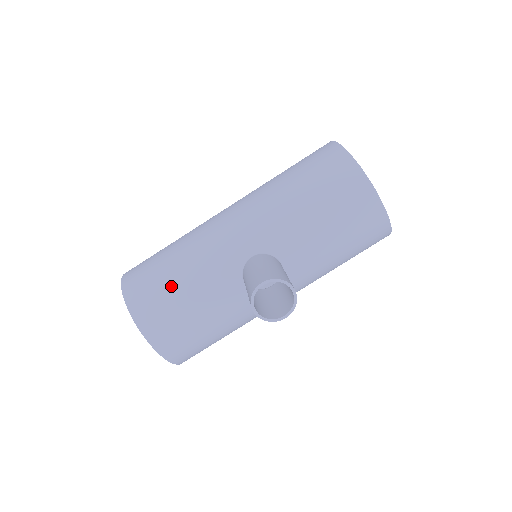
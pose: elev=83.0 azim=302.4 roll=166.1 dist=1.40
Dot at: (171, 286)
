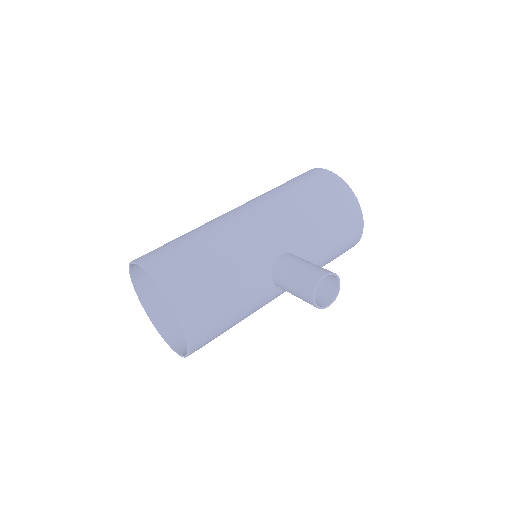
Dot at: (211, 276)
